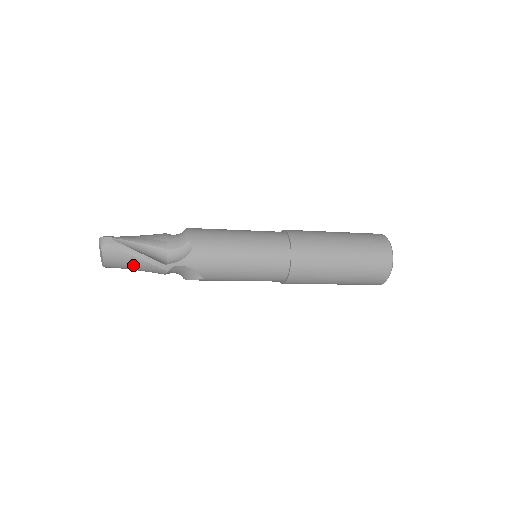
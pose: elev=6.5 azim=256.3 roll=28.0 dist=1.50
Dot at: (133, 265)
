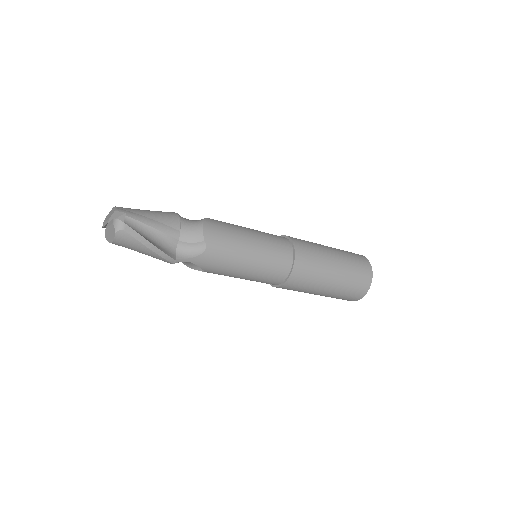
Dot at: (142, 252)
